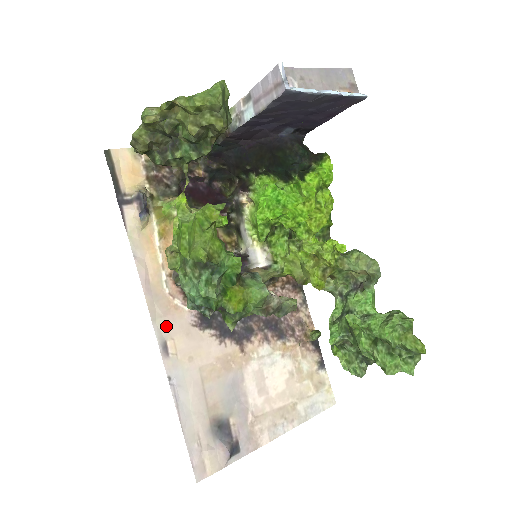
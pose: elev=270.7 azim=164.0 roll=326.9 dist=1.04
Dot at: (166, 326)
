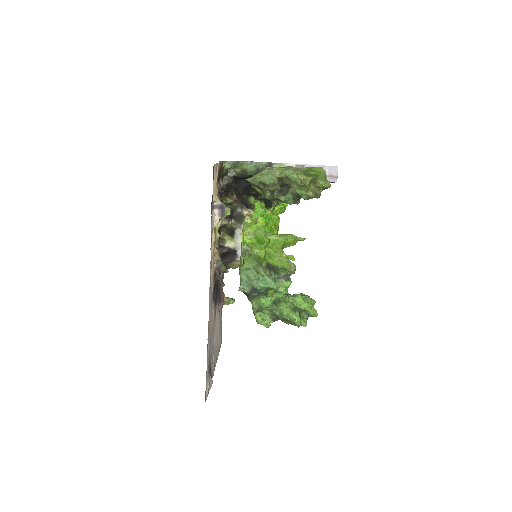
Dot at: (210, 301)
